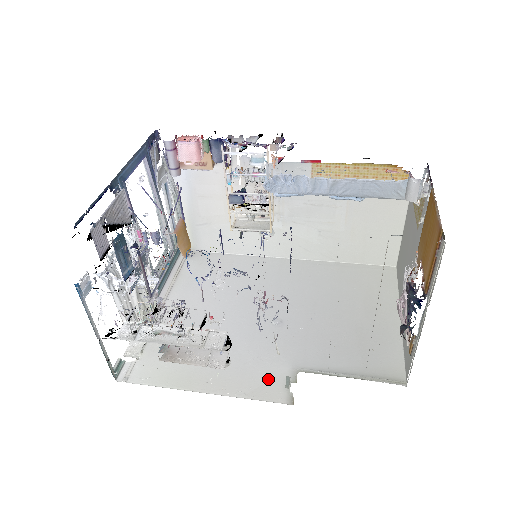
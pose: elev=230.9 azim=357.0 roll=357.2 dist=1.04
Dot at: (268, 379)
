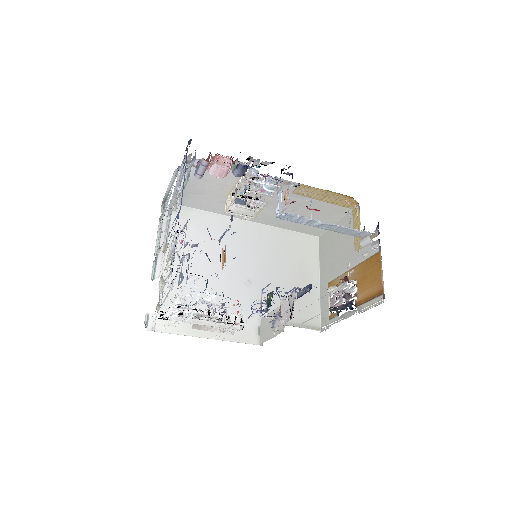
Dot at: (246, 328)
